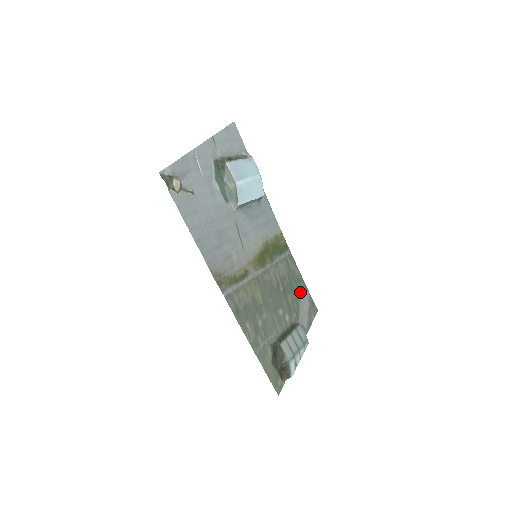
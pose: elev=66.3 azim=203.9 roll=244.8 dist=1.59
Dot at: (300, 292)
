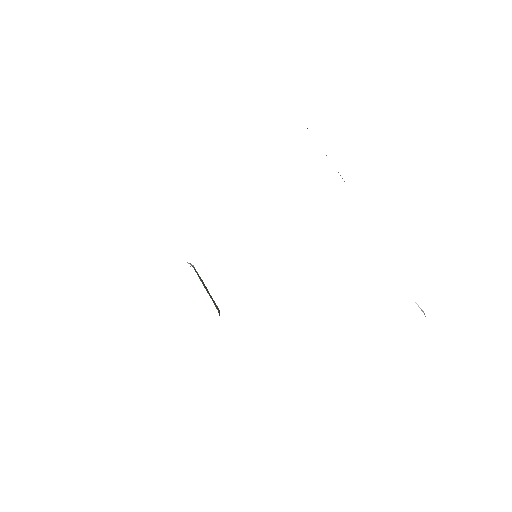
Dot at: occluded
